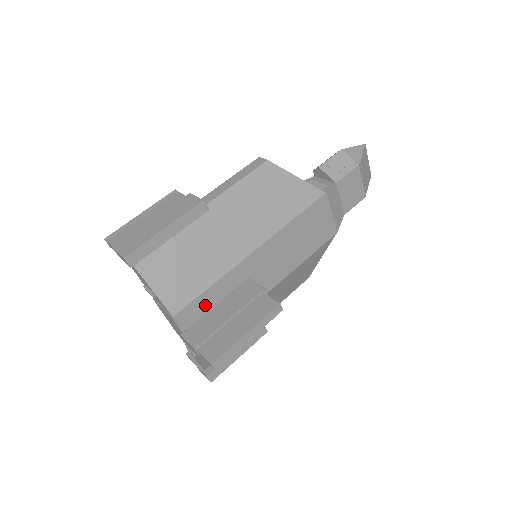
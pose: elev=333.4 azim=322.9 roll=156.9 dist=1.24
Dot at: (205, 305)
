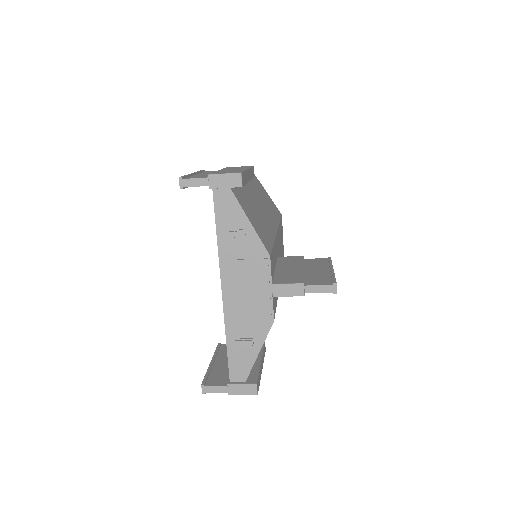
Dot at: (273, 262)
